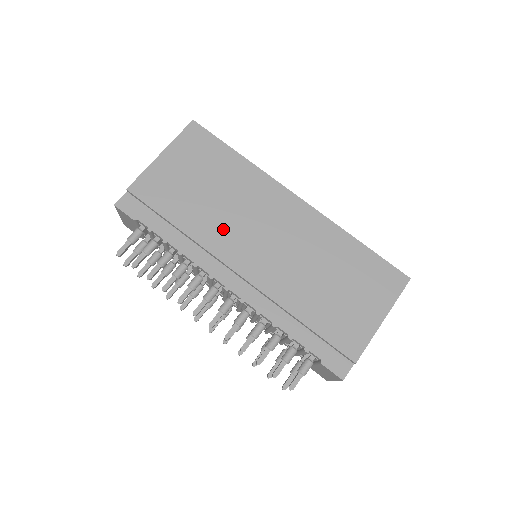
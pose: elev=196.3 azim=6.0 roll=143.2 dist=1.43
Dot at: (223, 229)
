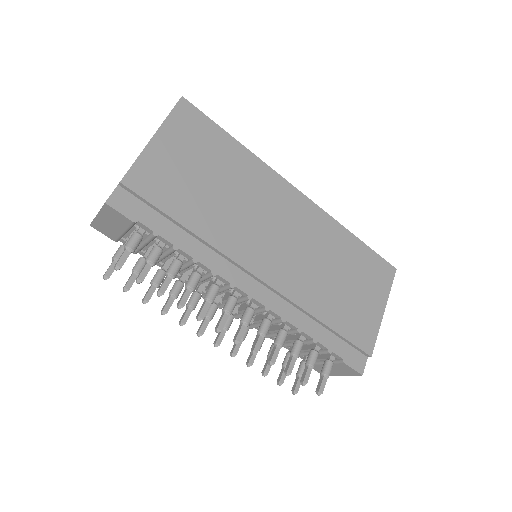
Dot at: (237, 229)
